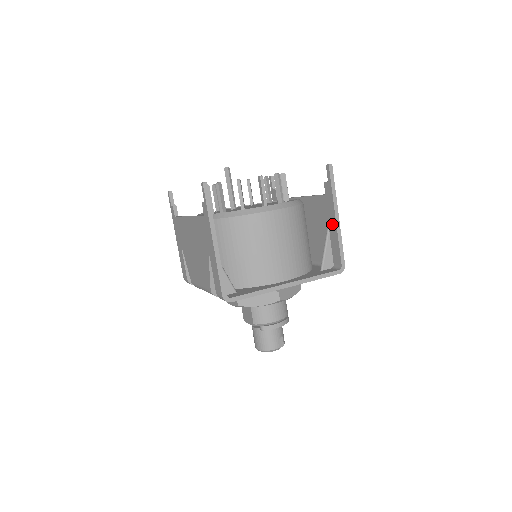
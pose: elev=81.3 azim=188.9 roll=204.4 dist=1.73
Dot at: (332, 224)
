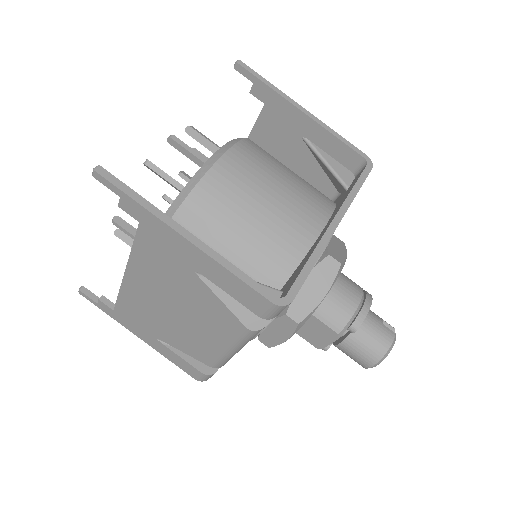
Dot at: (305, 126)
